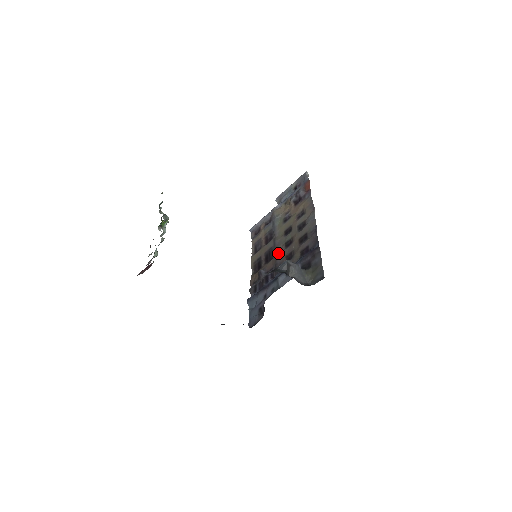
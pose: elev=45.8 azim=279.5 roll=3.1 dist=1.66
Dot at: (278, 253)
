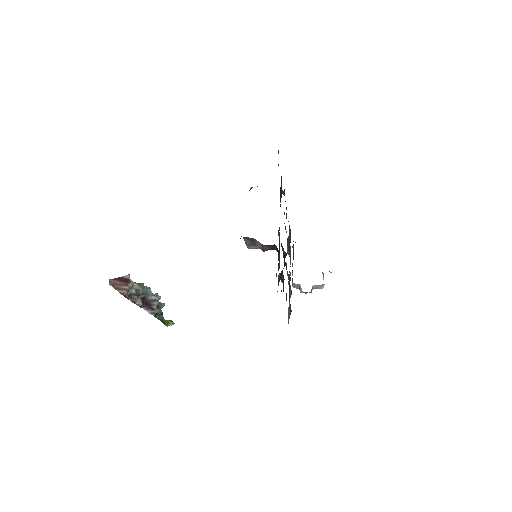
Dot at: occluded
